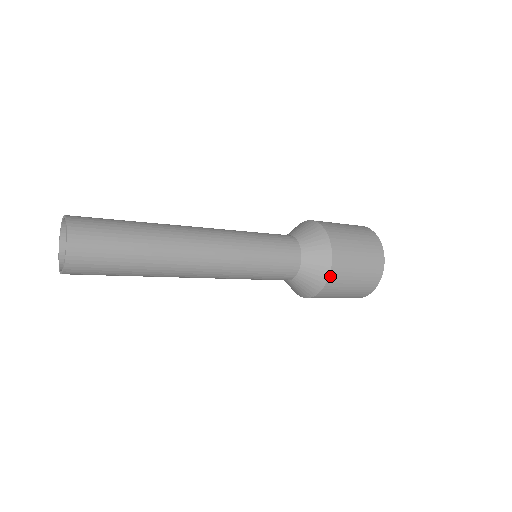
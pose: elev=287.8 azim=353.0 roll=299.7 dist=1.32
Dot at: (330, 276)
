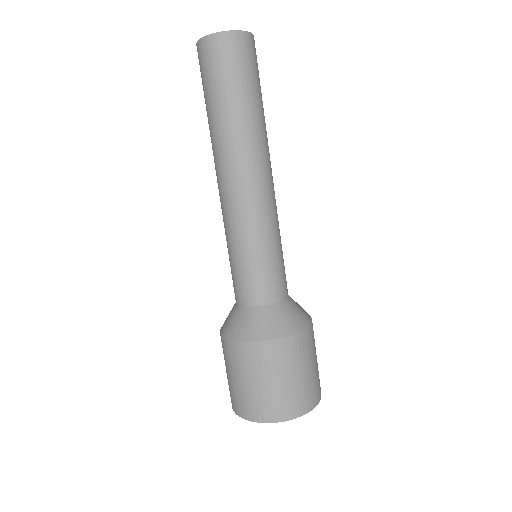
Dot at: (263, 343)
